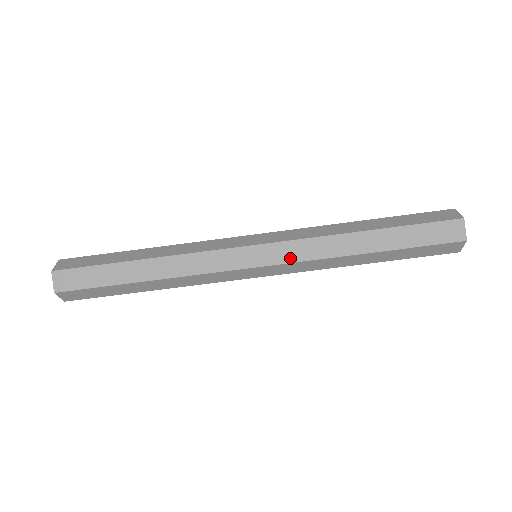
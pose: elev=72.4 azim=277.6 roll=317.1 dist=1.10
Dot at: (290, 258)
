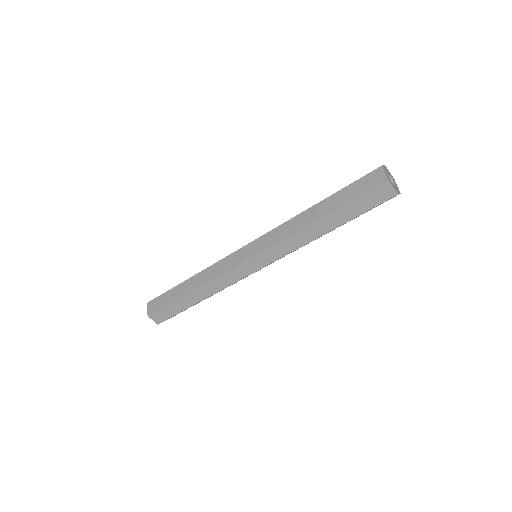
Dot at: (268, 245)
